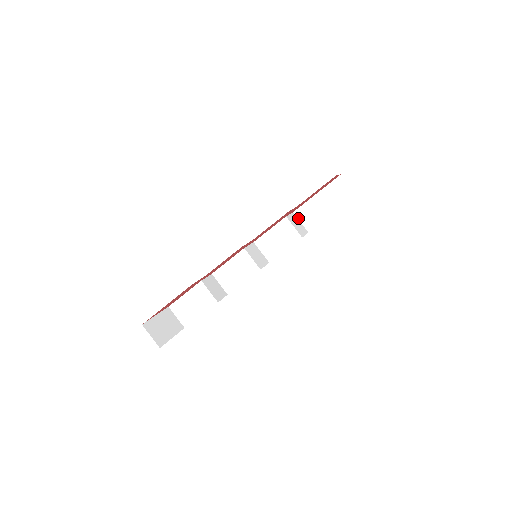
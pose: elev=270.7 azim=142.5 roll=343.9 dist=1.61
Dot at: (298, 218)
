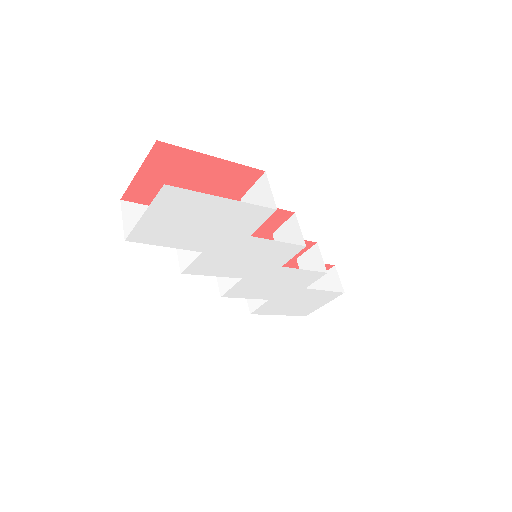
Dot at: occluded
